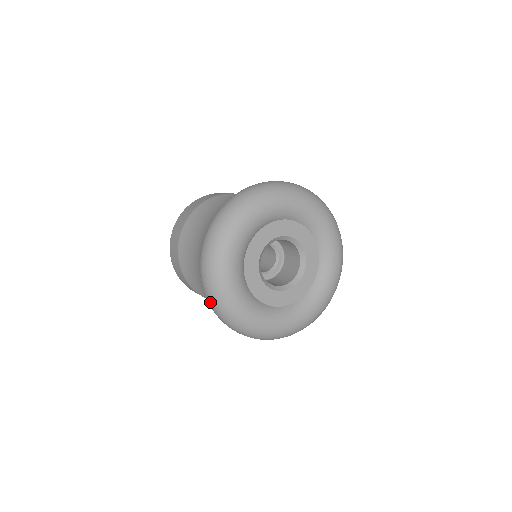
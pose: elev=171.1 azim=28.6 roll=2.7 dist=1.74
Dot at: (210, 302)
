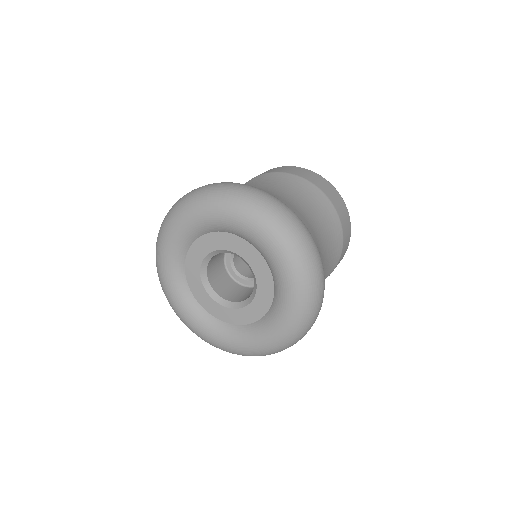
Dot at: occluded
